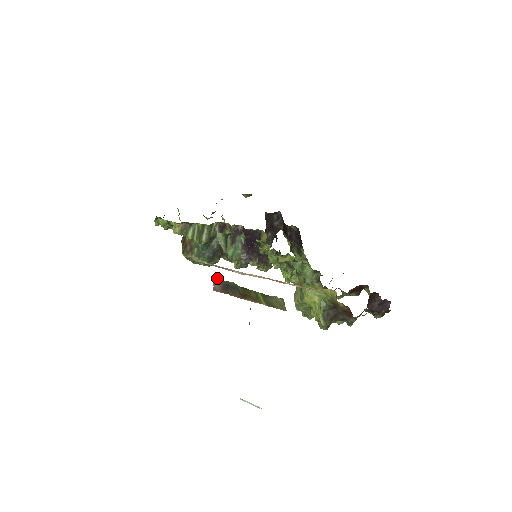
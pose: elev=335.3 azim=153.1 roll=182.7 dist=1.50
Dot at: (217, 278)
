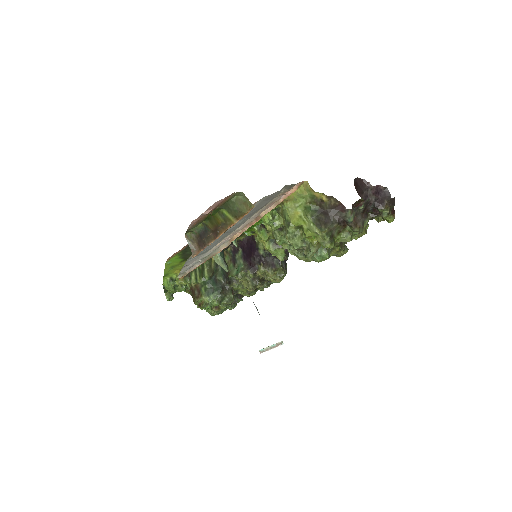
Dot at: (189, 235)
